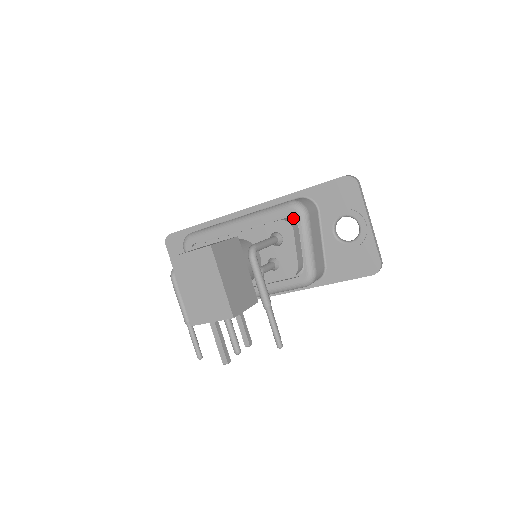
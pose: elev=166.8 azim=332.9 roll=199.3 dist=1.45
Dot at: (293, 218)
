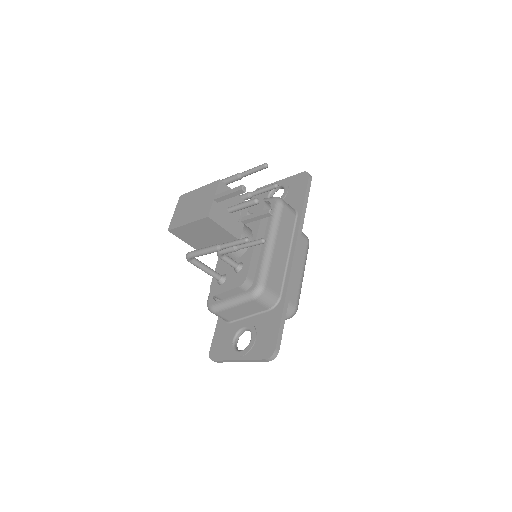
Dot at: occluded
